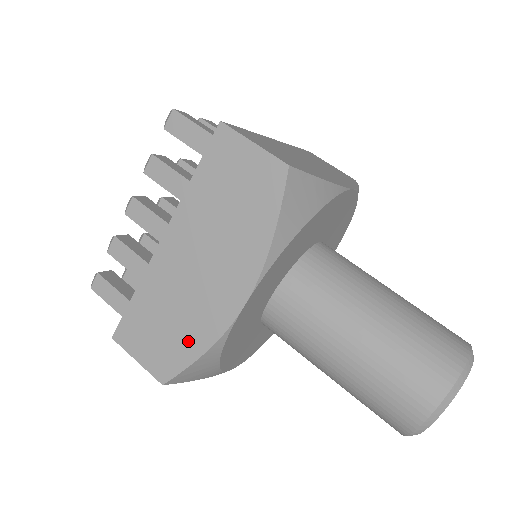
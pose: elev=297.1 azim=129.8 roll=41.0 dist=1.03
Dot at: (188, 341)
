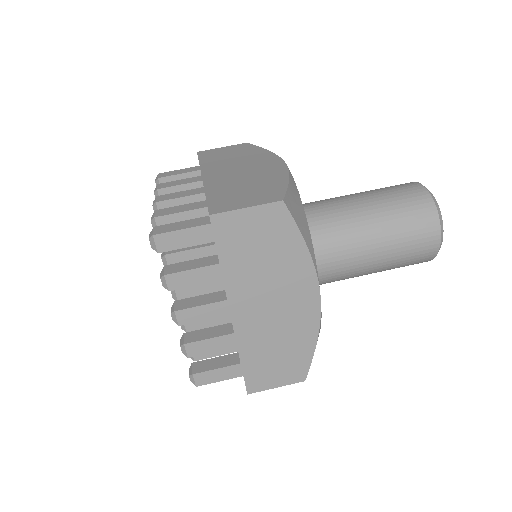
Dot at: (301, 346)
